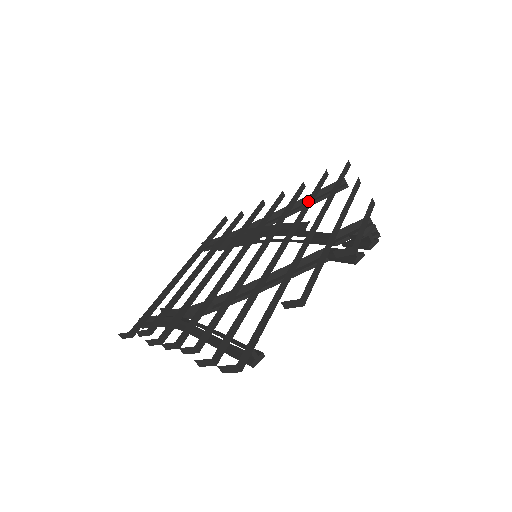
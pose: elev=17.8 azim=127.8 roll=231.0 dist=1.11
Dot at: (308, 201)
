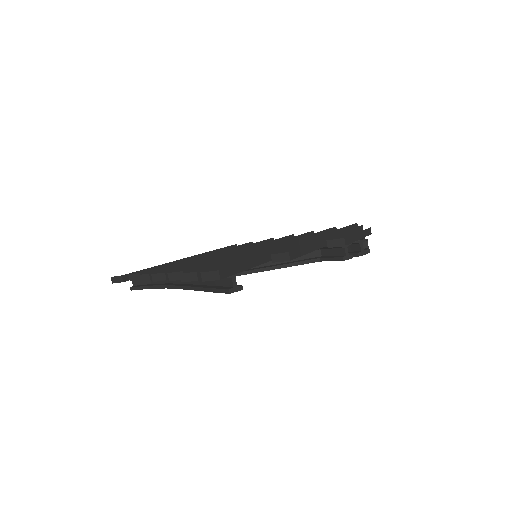
Dot at: (314, 234)
